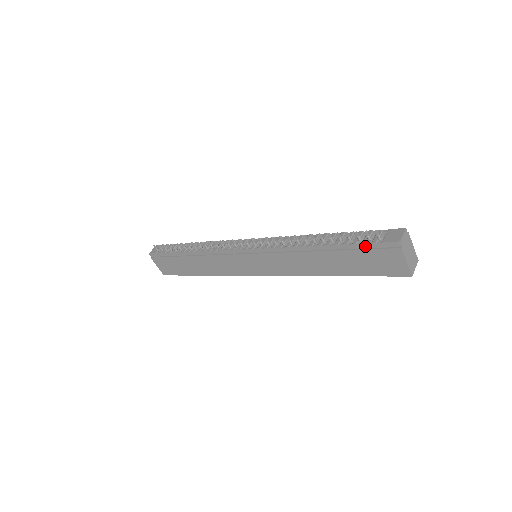
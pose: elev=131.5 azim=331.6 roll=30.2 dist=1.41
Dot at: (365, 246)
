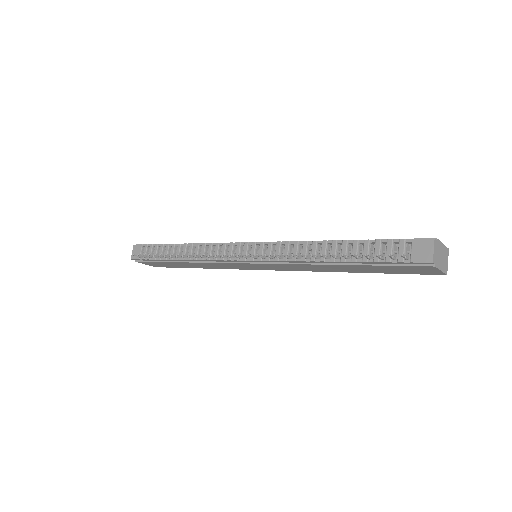
Dot at: (389, 263)
